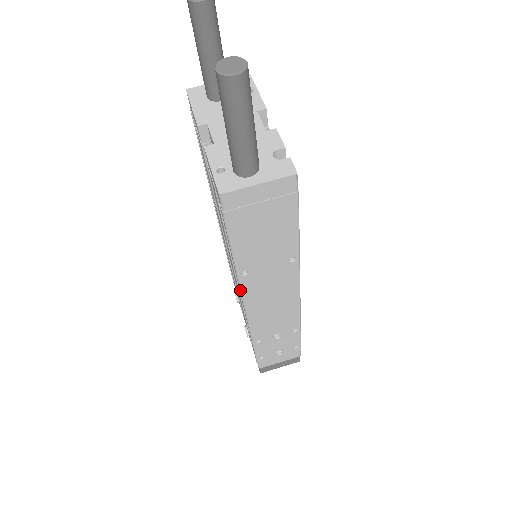
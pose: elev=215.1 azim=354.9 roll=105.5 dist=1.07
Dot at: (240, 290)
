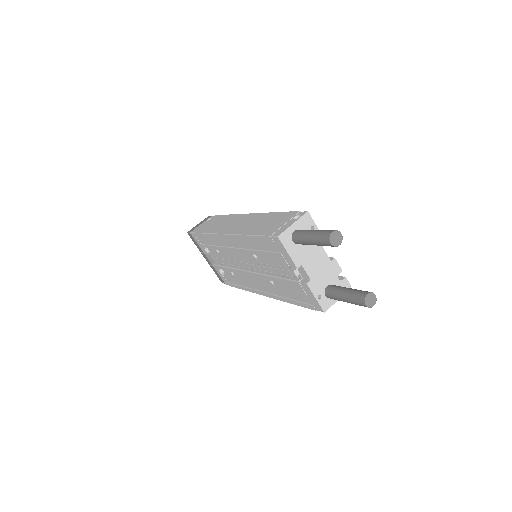
Dot at: (276, 299)
